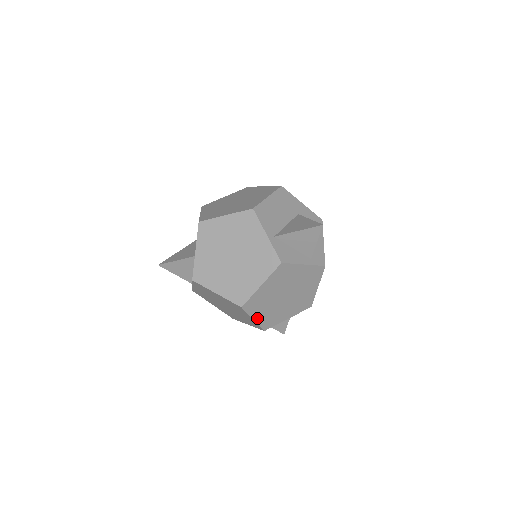
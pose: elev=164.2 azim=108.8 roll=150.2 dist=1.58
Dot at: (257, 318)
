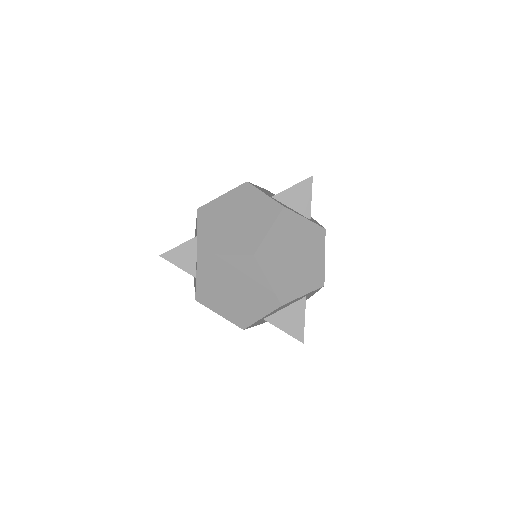
Dot at: (271, 280)
